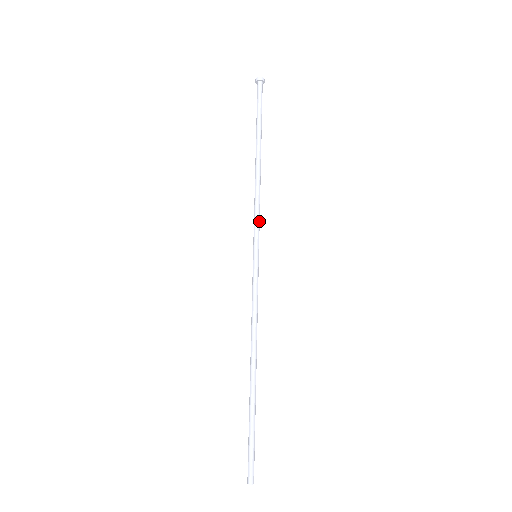
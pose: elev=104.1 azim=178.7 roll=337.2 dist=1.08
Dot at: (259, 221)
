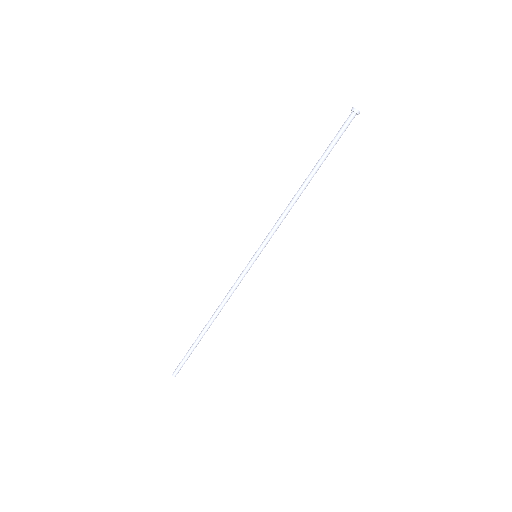
Dot at: occluded
